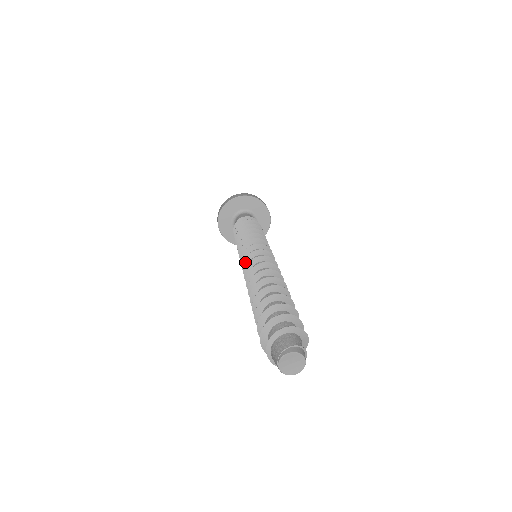
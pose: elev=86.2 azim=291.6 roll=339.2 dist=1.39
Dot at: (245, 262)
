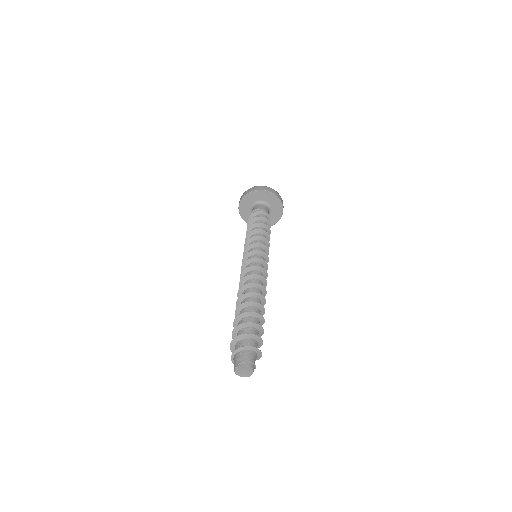
Dot at: (247, 262)
